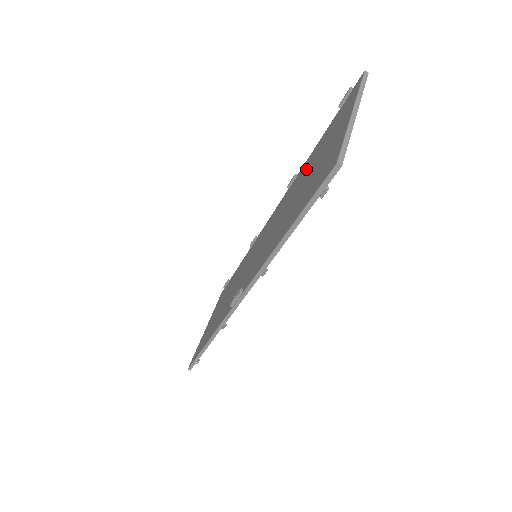
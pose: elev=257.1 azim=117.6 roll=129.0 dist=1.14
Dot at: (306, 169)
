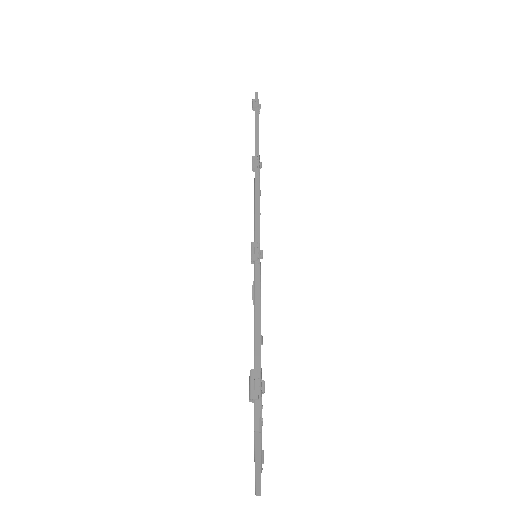
Dot at: occluded
